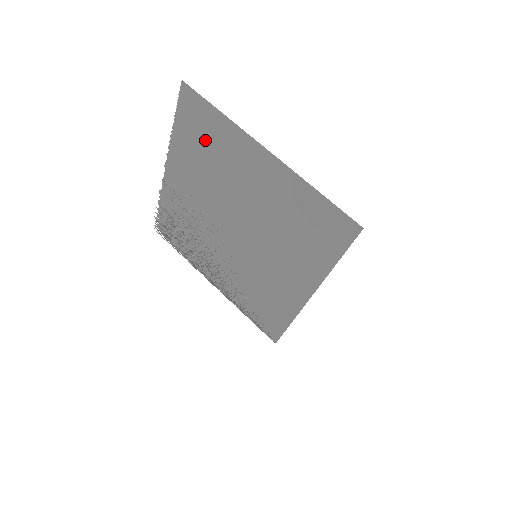
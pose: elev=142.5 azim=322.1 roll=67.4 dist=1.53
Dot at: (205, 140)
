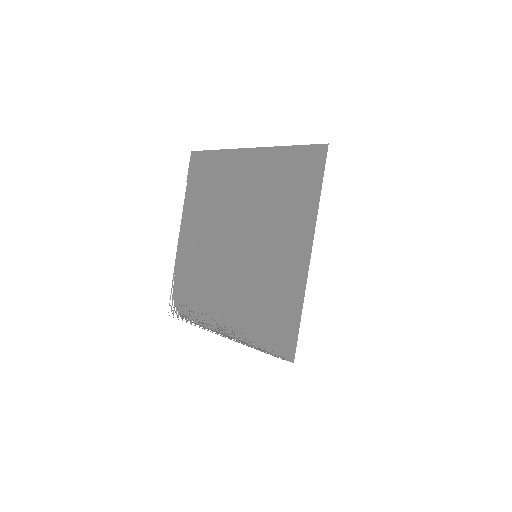
Dot at: (207, 181)
